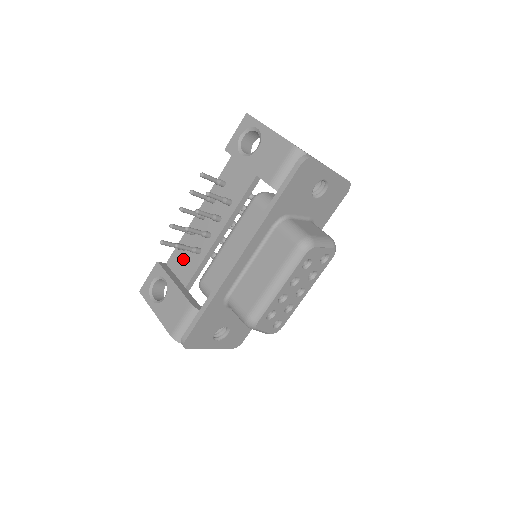
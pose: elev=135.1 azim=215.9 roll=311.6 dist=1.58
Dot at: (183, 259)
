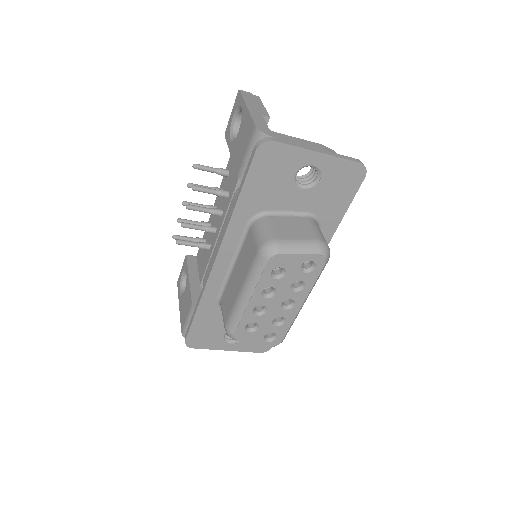
Dot at: (203, 254)
